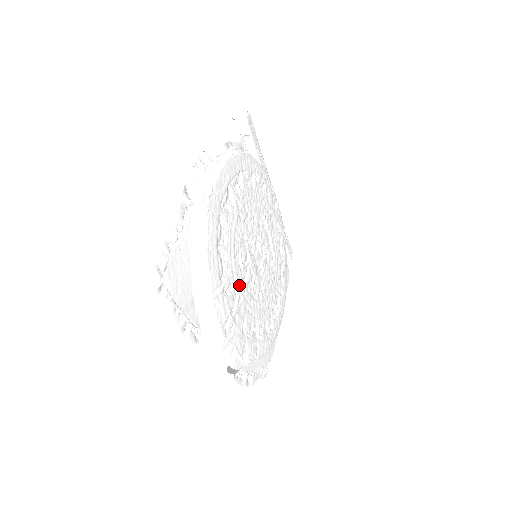
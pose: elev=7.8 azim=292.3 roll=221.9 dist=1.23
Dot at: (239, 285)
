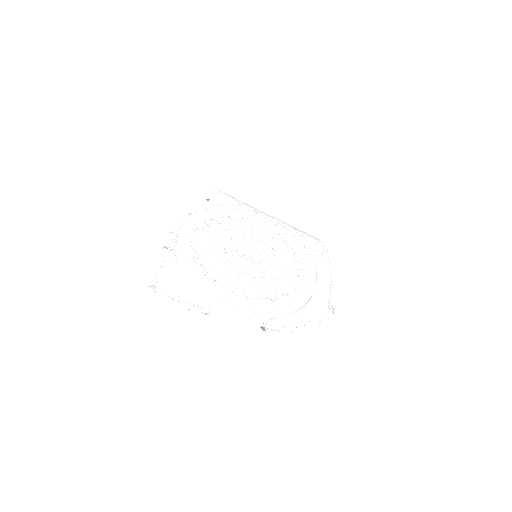
Dot at: (230, 273)
